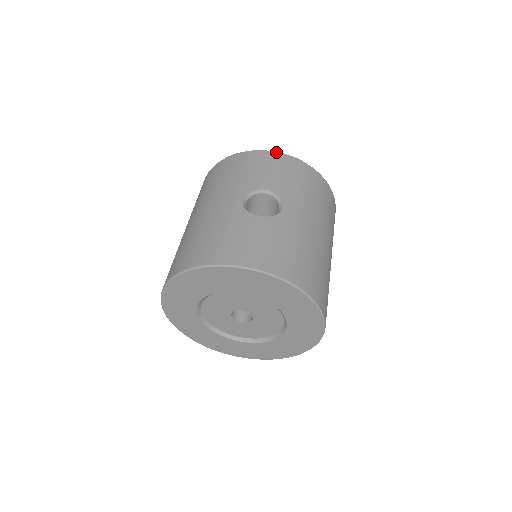
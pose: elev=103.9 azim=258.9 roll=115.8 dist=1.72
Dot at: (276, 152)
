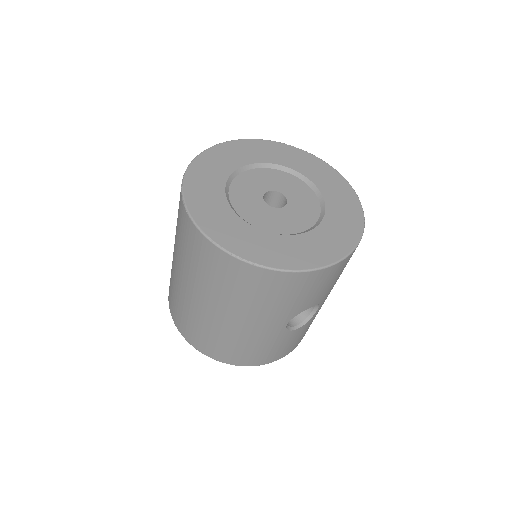
Dot at: occluded
